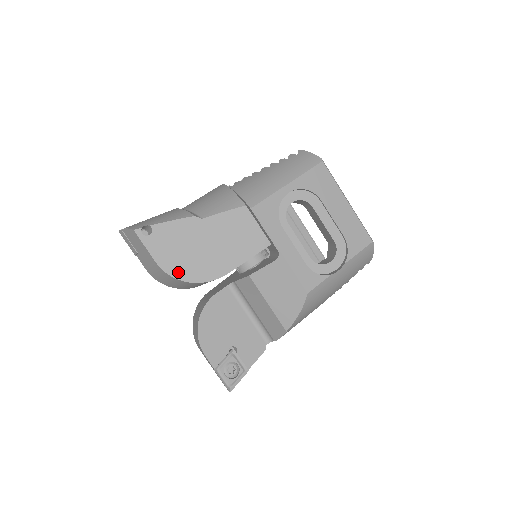
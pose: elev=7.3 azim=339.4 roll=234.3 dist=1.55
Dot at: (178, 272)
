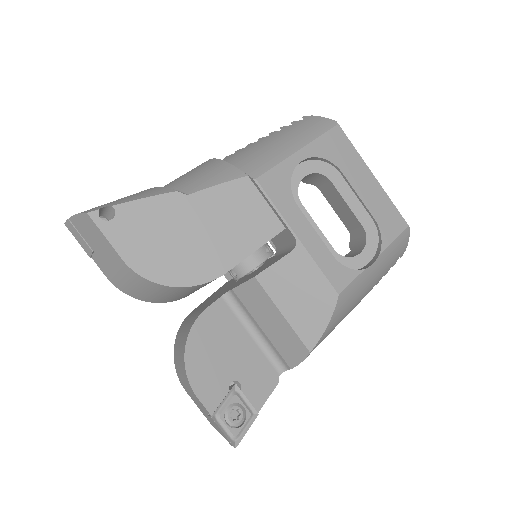
Dot at: (156, 272)
